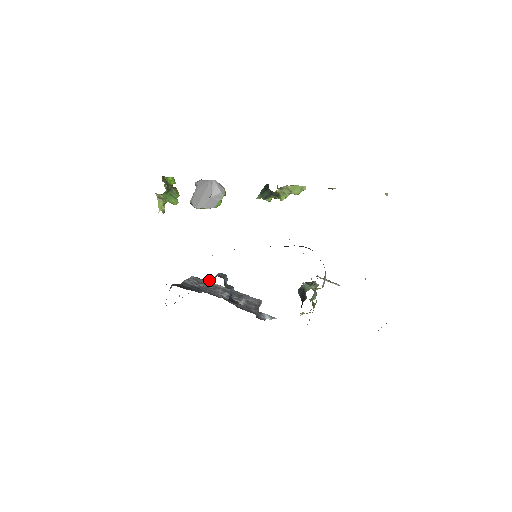
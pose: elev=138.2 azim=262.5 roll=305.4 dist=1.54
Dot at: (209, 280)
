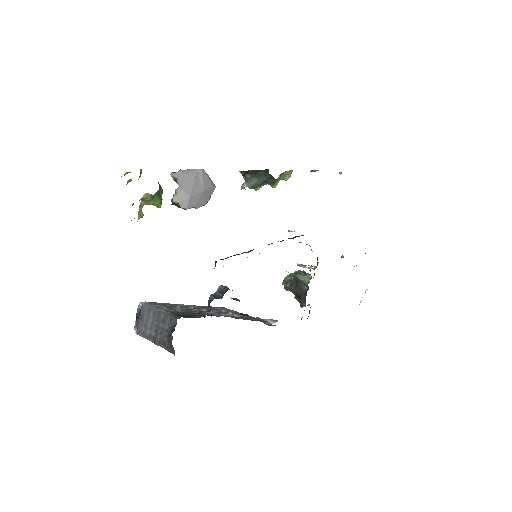
Dot at: (217, 298)
